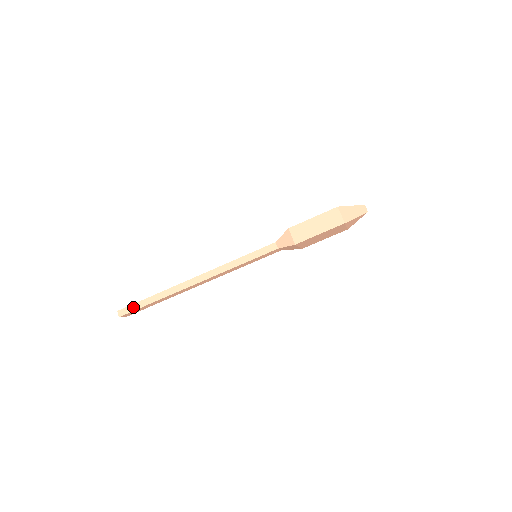
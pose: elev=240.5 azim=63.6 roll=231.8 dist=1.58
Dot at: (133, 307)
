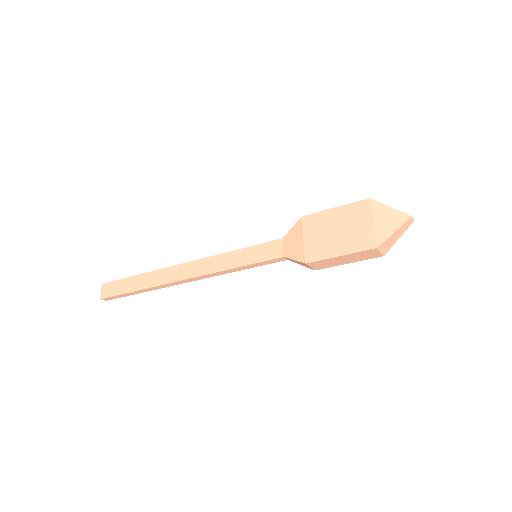
Dot at: (118, 297)
